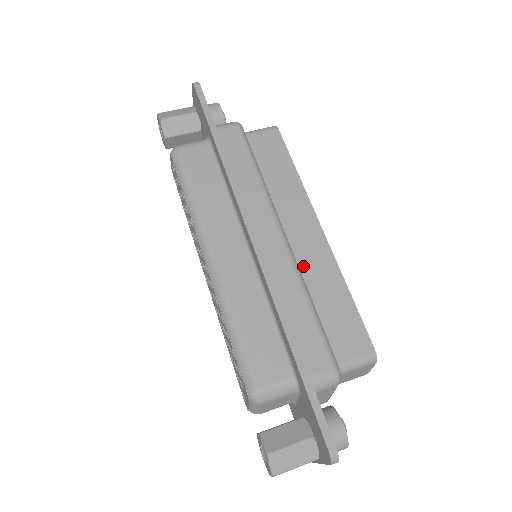
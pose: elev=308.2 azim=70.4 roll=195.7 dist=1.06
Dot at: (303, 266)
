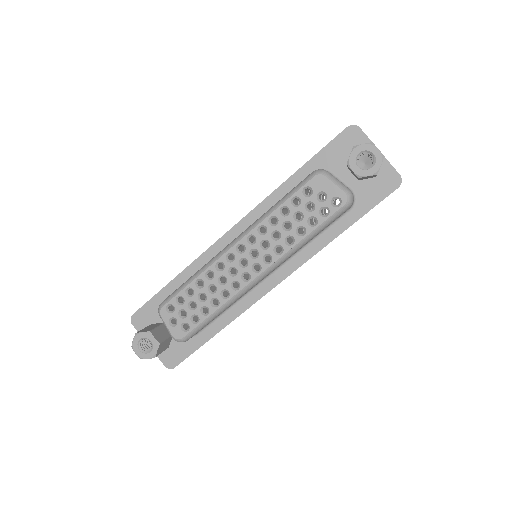
Dot at: occluded
